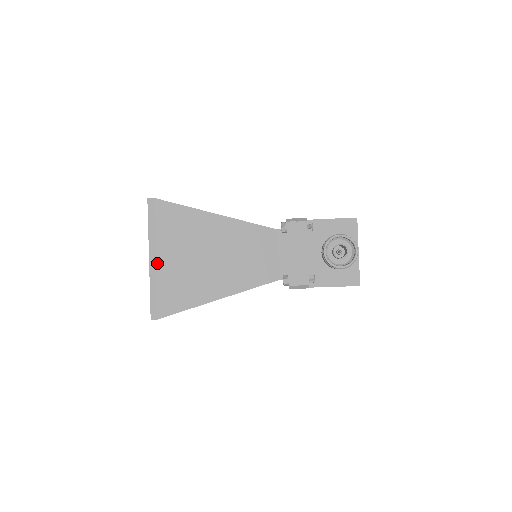
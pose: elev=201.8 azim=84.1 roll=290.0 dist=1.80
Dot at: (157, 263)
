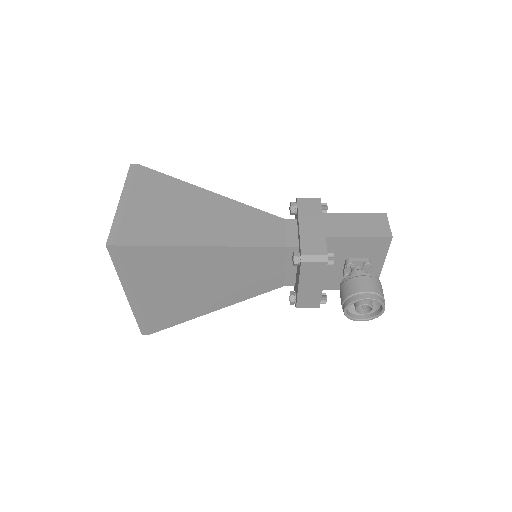
Dot at: (137, 299)
